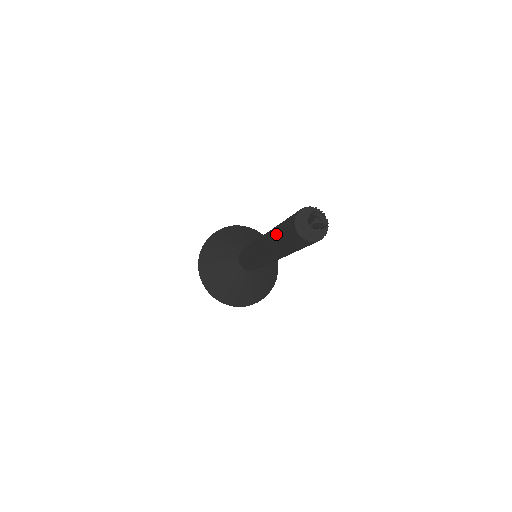
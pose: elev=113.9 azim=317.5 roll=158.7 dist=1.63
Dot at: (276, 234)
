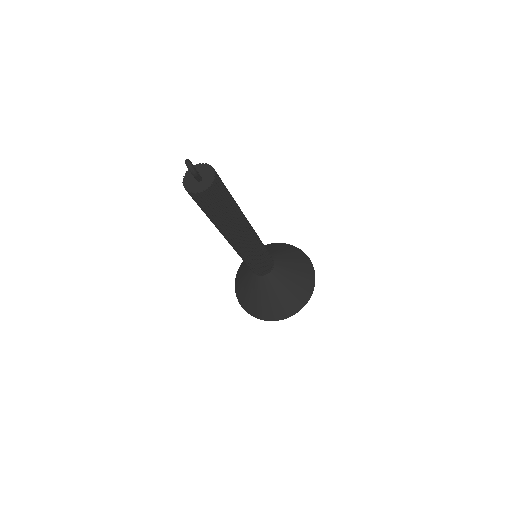
Dot at: occluded
